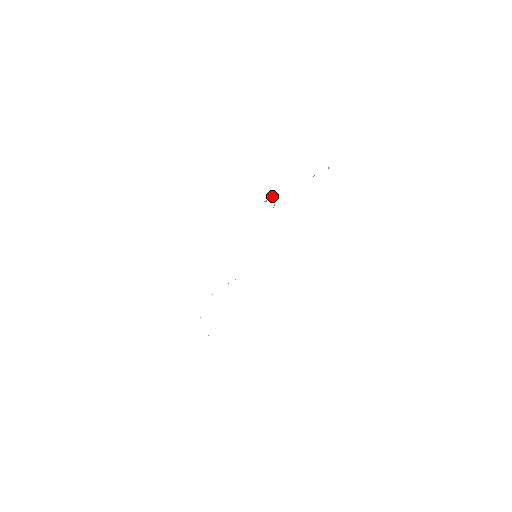
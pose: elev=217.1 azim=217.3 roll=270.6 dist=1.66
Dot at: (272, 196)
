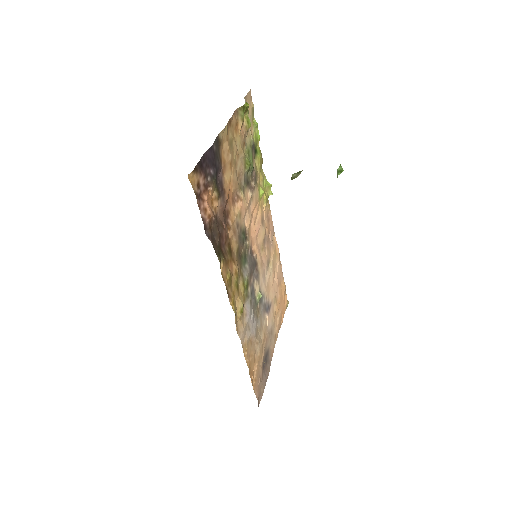
Dot at: (271, 184)
